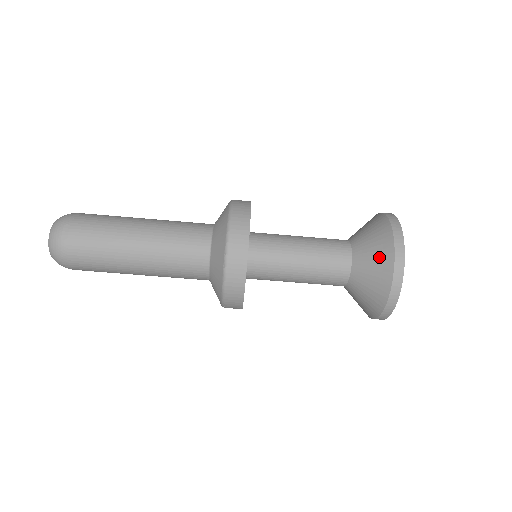
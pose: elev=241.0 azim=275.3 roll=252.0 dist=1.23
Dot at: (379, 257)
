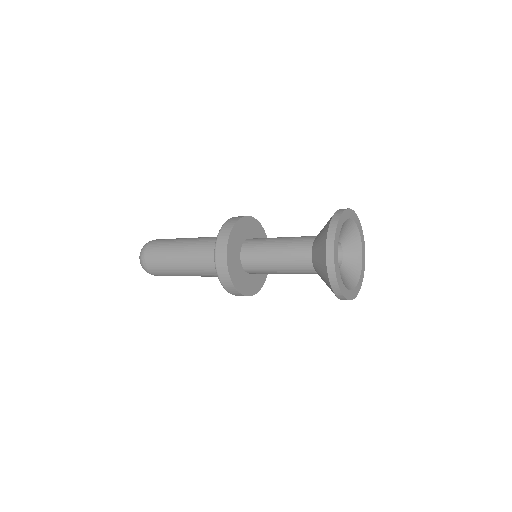
Dot at: (322, 270)
